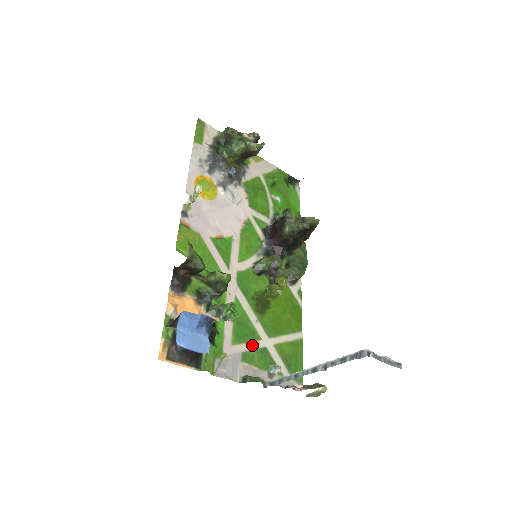
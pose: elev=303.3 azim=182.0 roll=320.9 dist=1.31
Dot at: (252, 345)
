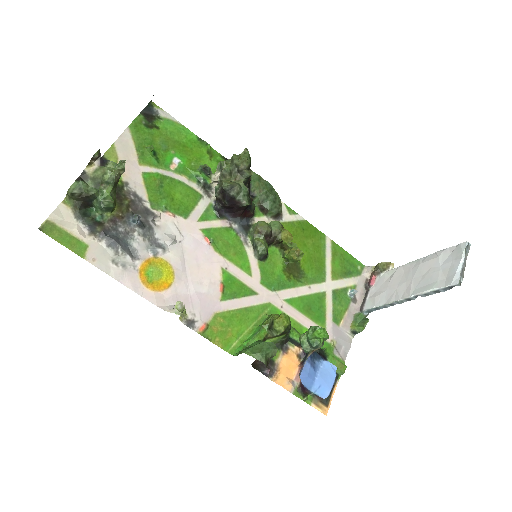
Dot at: (328, 306)
